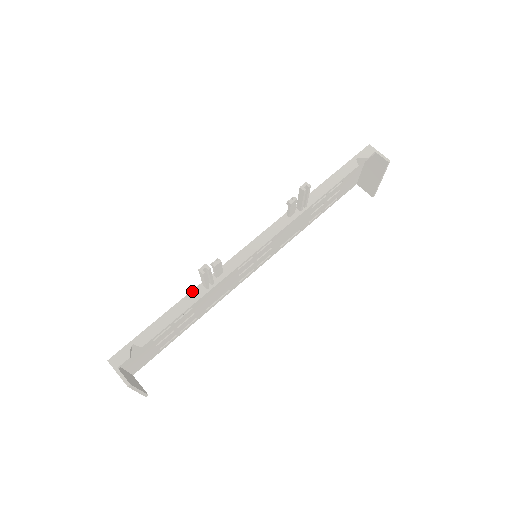
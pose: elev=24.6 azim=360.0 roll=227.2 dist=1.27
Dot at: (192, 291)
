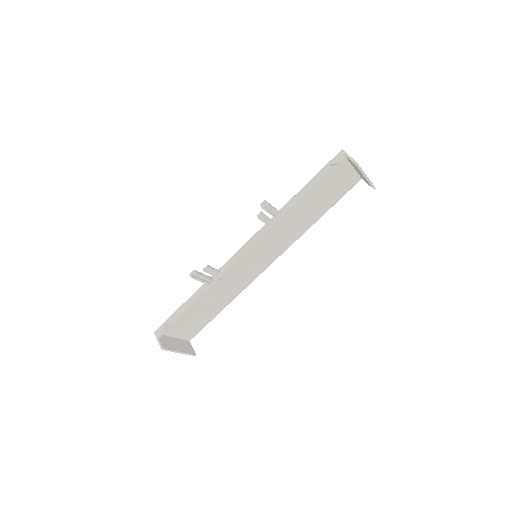
Dot at: (201, 287)
